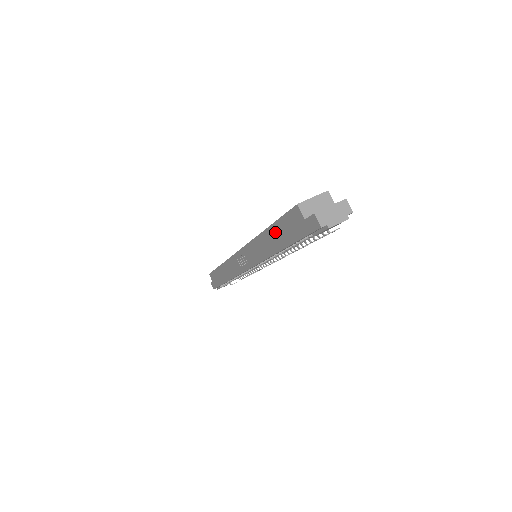
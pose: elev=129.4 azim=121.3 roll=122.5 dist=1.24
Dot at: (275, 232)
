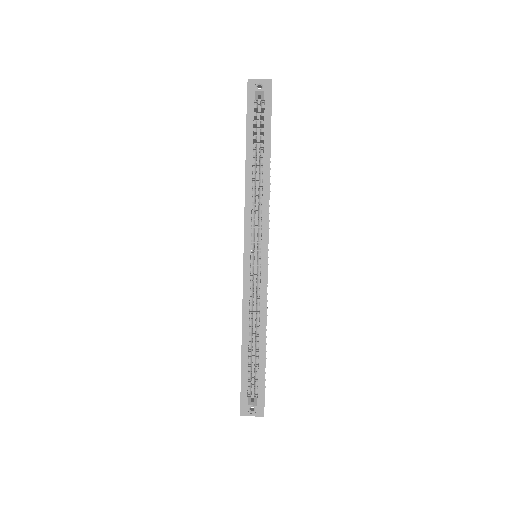
Dot at: (241, 353)
